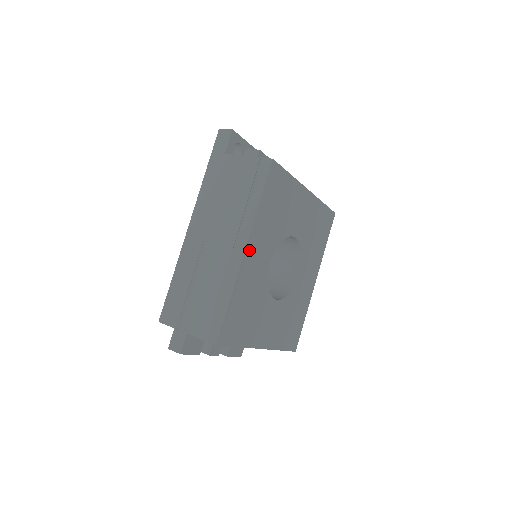
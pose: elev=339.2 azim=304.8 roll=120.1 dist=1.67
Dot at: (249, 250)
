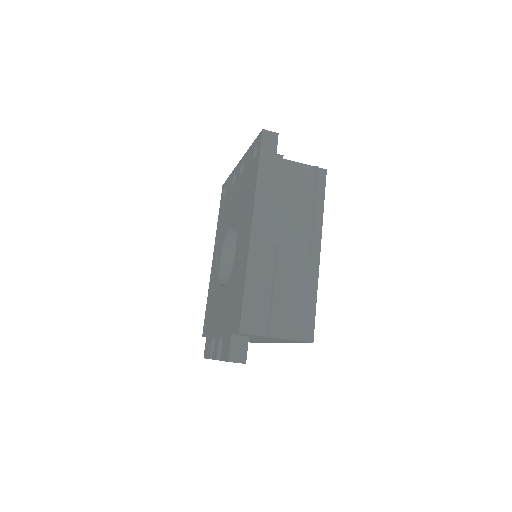
Dot at: occluded
